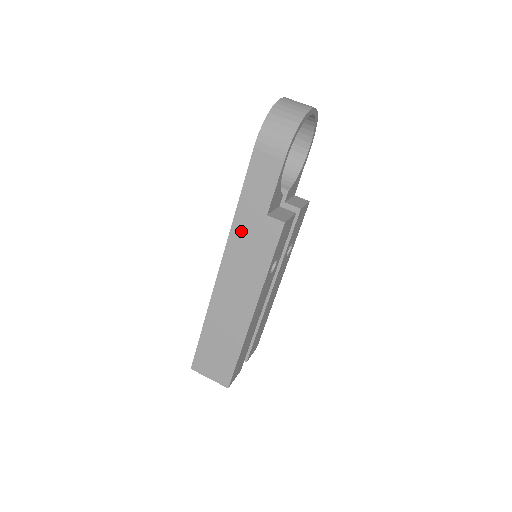
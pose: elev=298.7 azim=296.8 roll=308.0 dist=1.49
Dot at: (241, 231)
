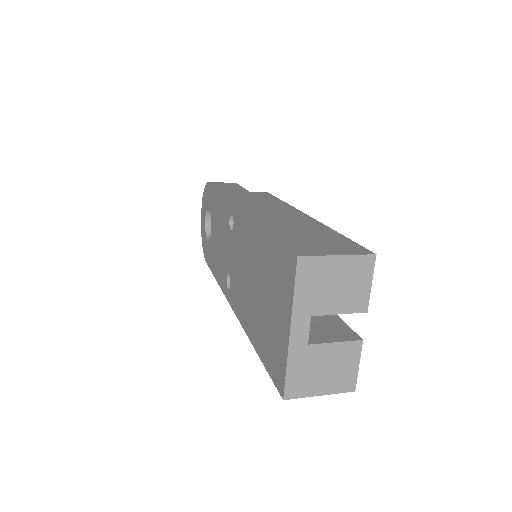
Dot at: (236, 196)
